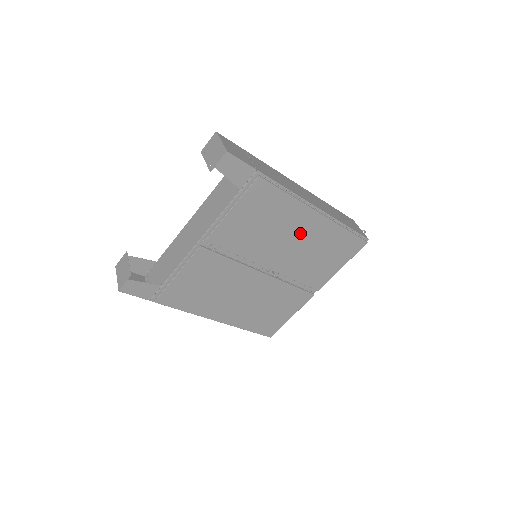
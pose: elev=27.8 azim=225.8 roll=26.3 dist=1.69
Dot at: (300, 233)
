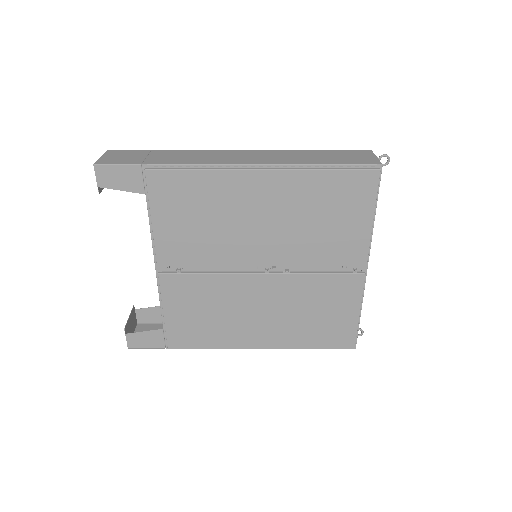
Dot at: (261, 206)
